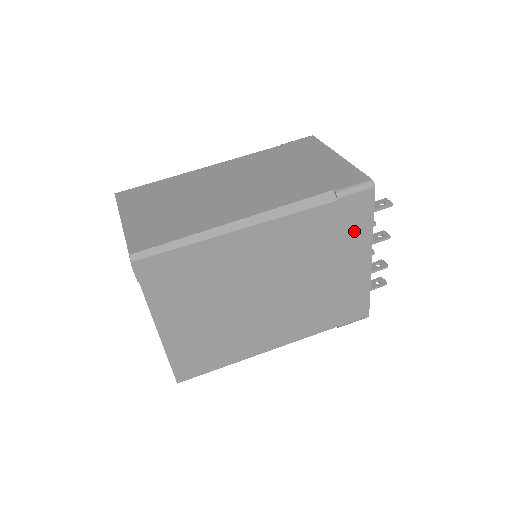
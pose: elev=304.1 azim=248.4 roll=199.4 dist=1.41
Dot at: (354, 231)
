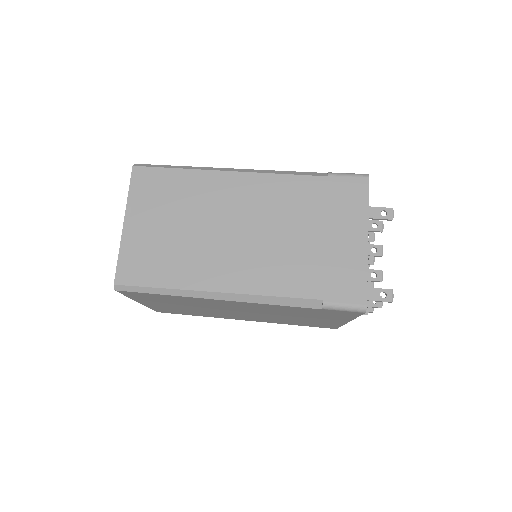
Dot at: (335, 316)
